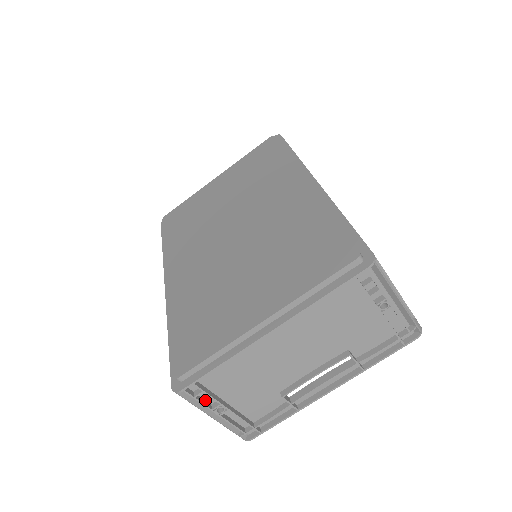
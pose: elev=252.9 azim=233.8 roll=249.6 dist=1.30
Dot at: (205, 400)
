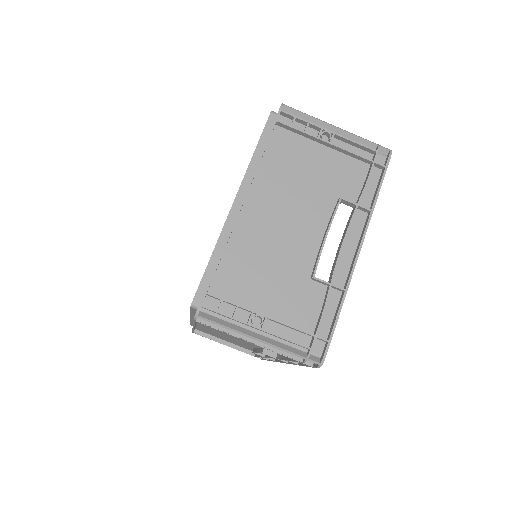
Dot at: (233, 314)
